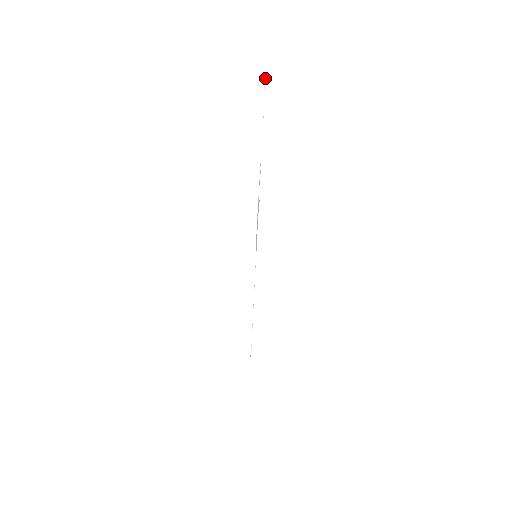
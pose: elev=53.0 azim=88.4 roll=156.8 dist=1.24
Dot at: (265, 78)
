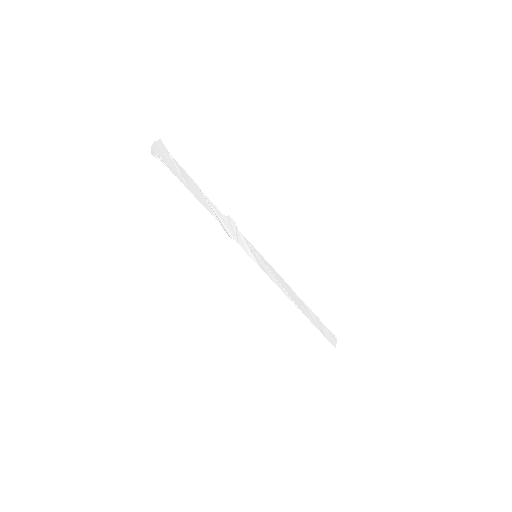
Dot at: (153, 156)
